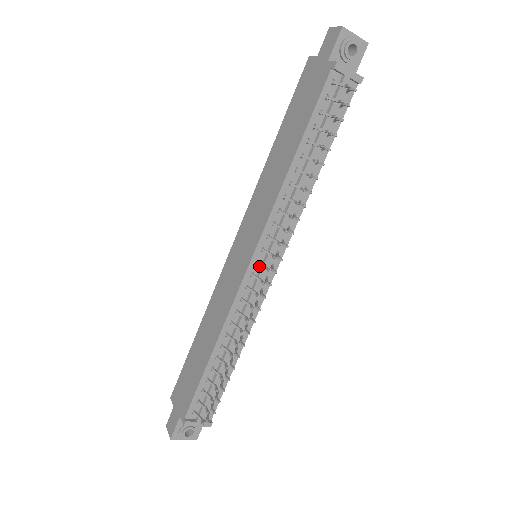
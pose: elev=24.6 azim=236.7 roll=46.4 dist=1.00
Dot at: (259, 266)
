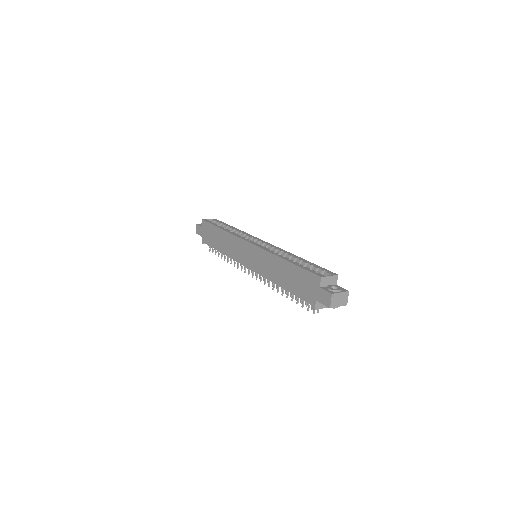
Dot at: occluded
